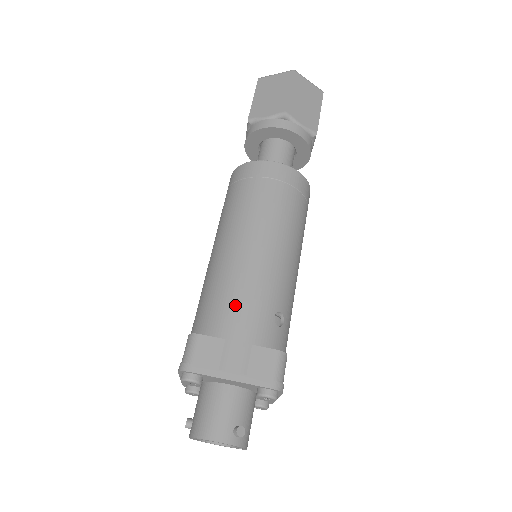
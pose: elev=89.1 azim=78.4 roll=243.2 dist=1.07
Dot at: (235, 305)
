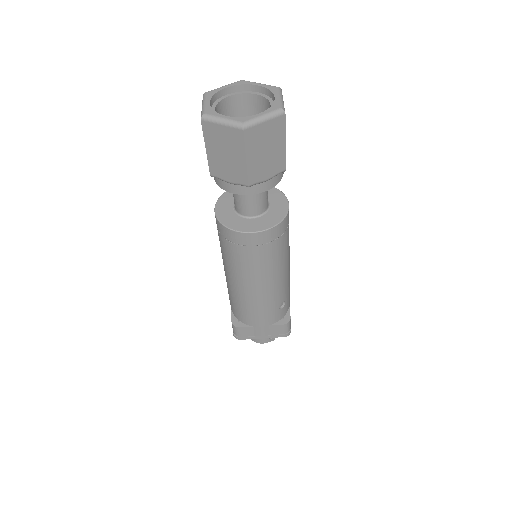
Dot at: (253, 314)
